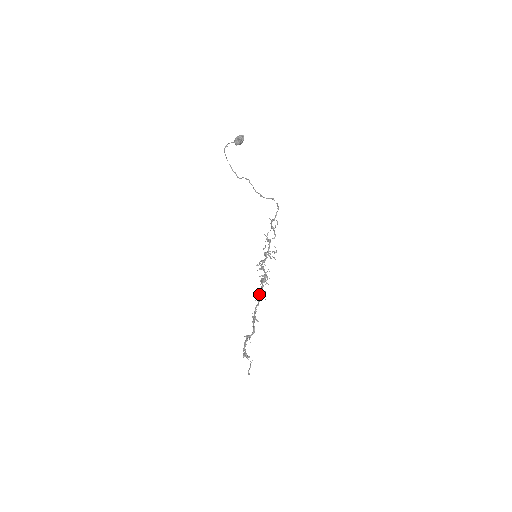
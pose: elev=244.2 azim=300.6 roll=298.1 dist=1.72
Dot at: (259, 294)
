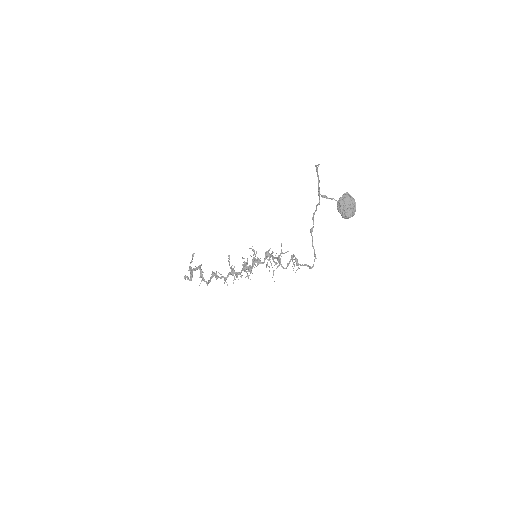
Dot at: occluded
